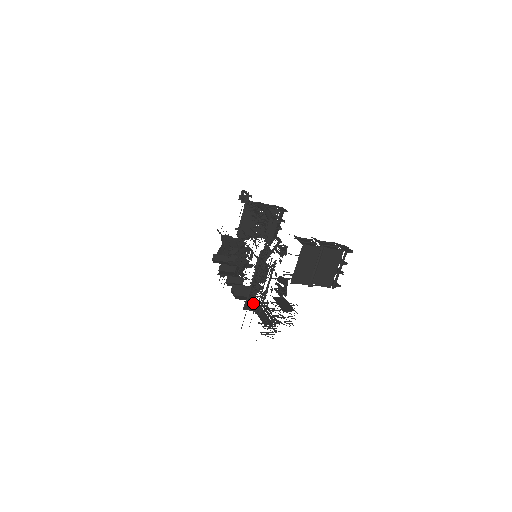
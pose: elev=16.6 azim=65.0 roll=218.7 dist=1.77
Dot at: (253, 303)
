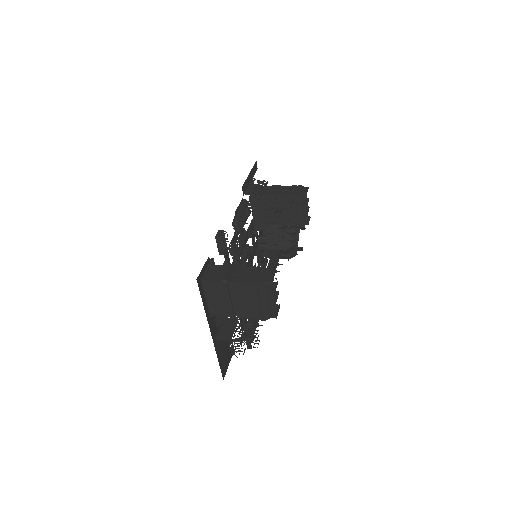
Dot at: occluded
